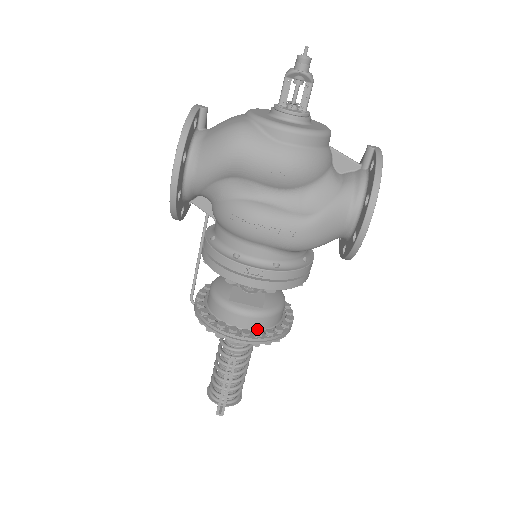
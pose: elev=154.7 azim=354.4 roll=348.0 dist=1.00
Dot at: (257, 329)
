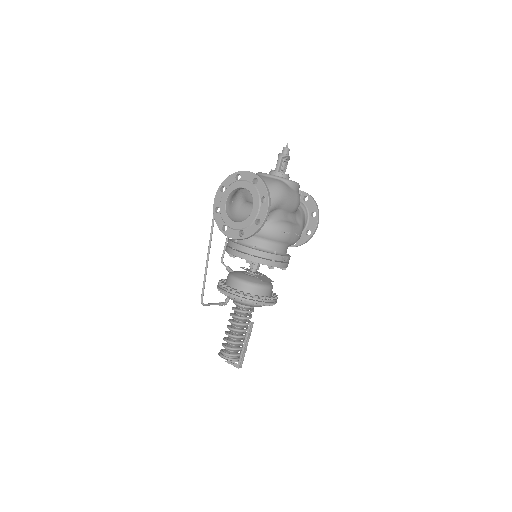
Dot at: occluded
